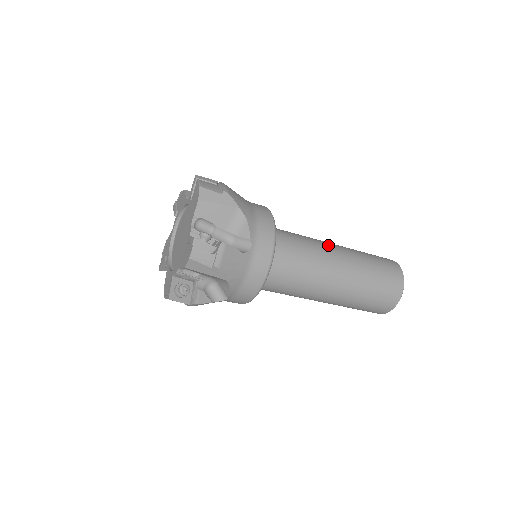
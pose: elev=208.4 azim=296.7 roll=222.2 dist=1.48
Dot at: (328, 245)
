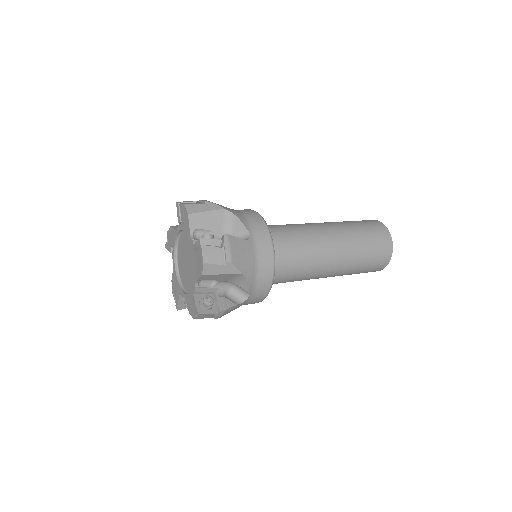
Dot at: (326, 247)
